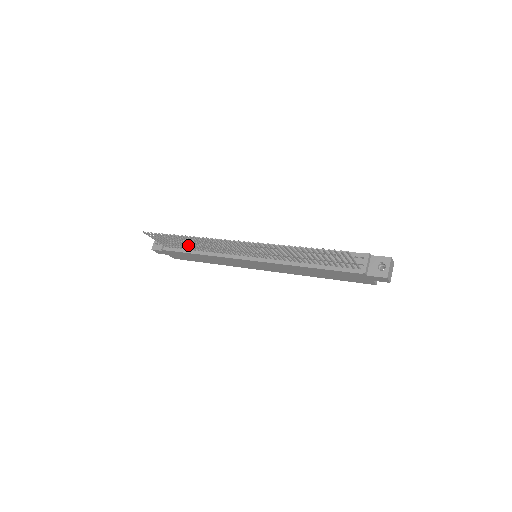
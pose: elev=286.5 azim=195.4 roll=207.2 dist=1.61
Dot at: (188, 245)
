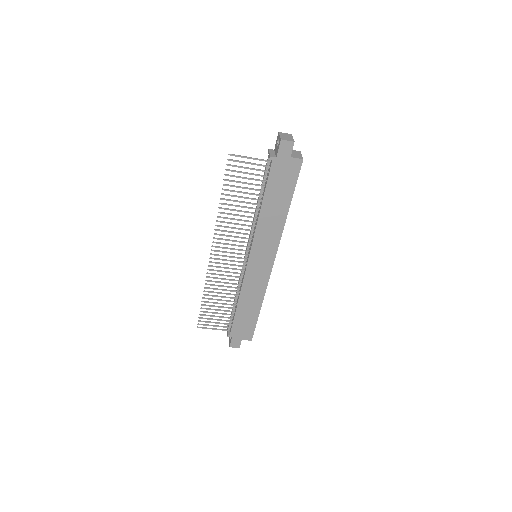
Dot at: (224, 304)
